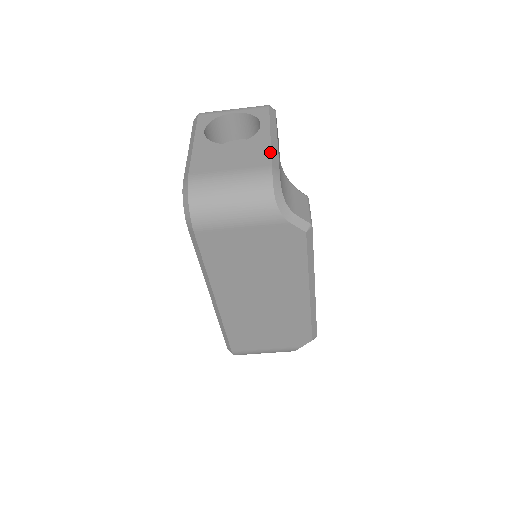
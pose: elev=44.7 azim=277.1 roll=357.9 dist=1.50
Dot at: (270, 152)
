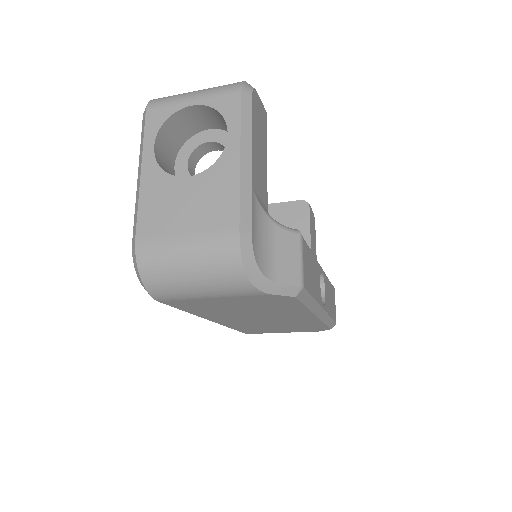
Dot at: (238, 198)
